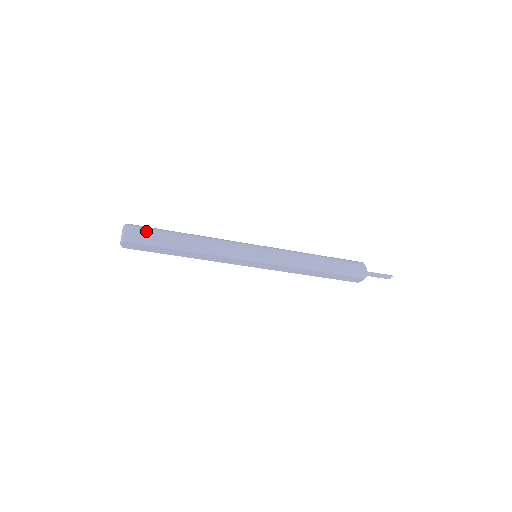
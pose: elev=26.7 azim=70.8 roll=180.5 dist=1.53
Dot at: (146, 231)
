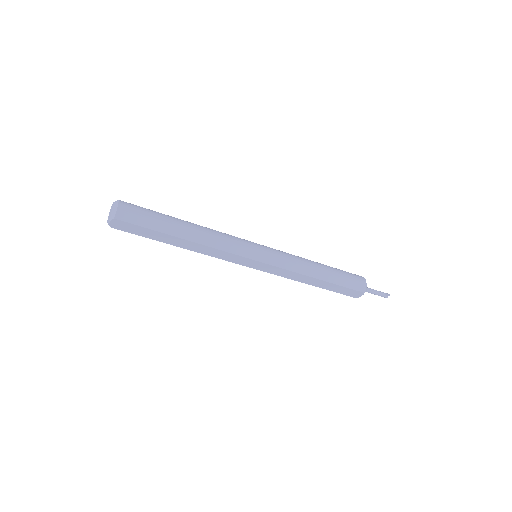
Dot at: (141, 210)
